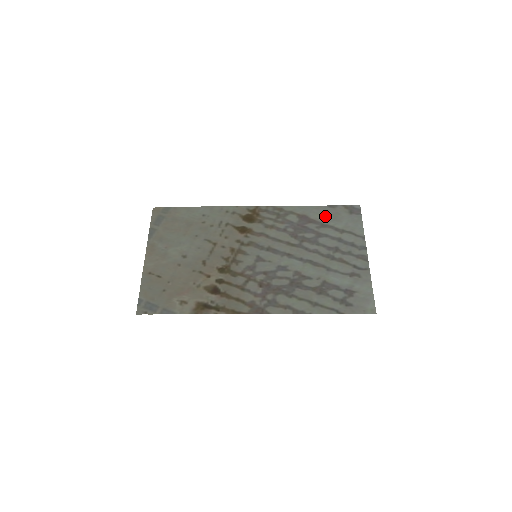
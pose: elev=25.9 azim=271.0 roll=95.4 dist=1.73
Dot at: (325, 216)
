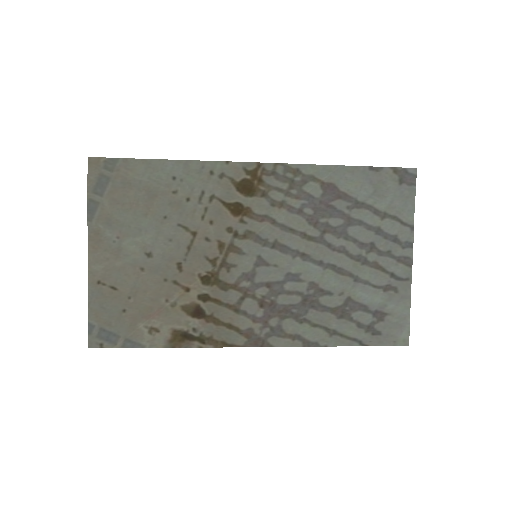
Dot at: (362, 187)
